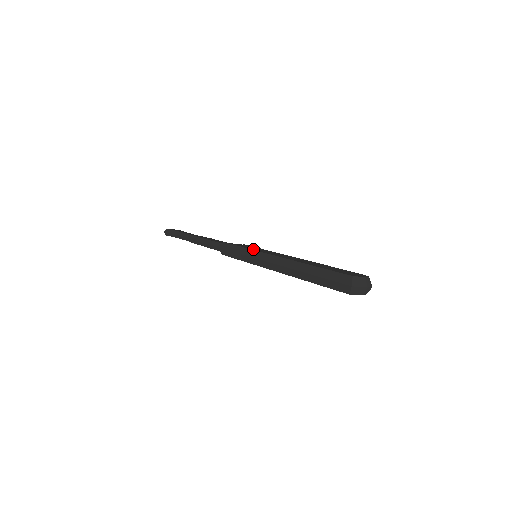
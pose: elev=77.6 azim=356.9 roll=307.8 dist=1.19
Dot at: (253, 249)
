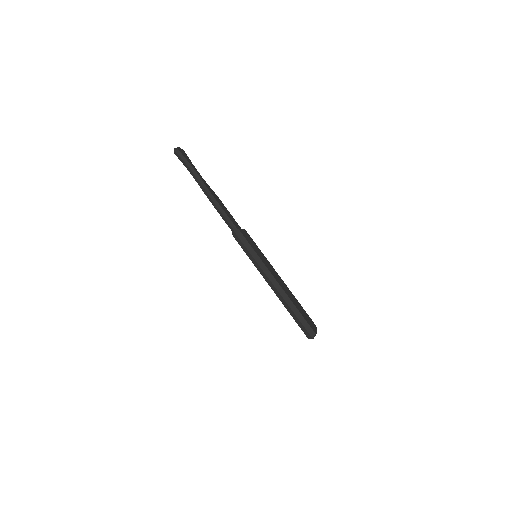
Dot at: (260, 257)
